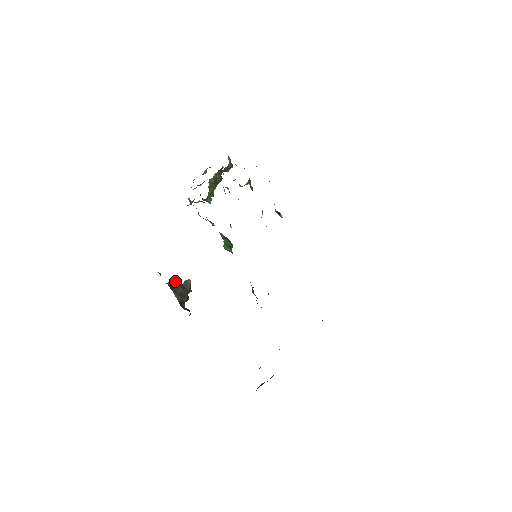
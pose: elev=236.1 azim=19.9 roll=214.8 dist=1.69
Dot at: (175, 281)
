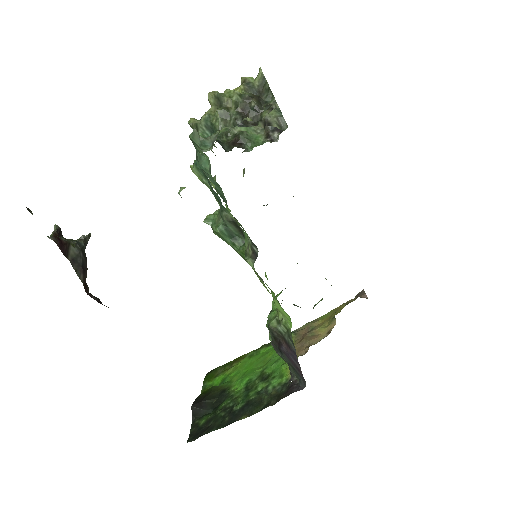
Dot at: (60, 231)
